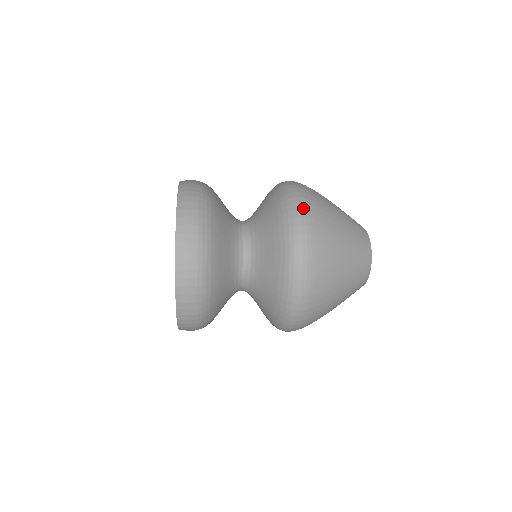
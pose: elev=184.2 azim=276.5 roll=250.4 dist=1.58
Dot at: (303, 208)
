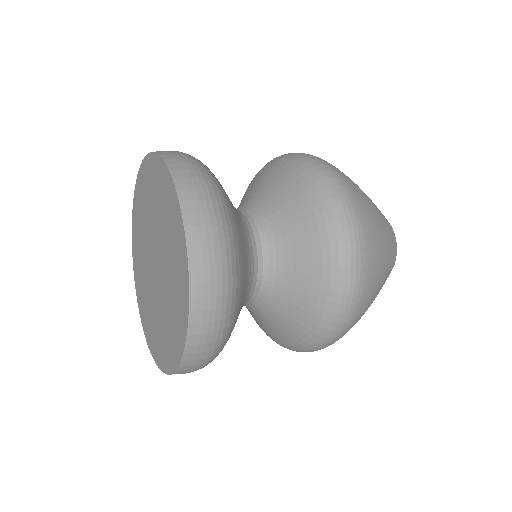
Dot at: (353, 215)
